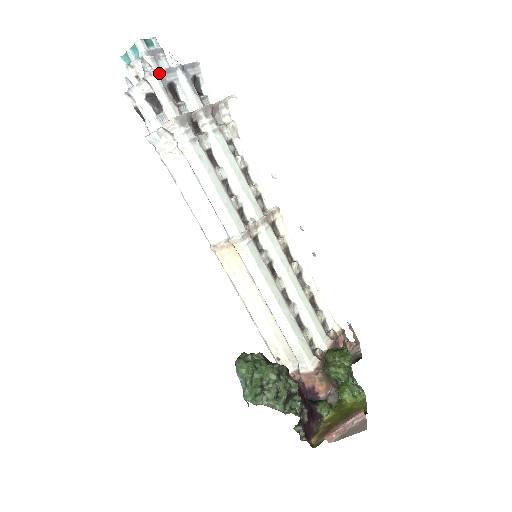
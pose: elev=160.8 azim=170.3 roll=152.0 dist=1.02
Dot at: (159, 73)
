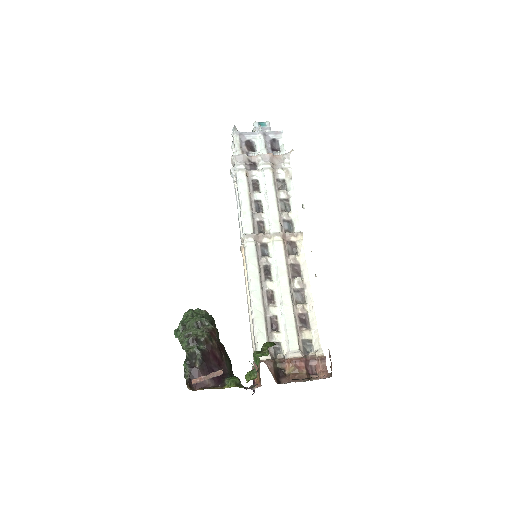
Dot at: (241, 134)
